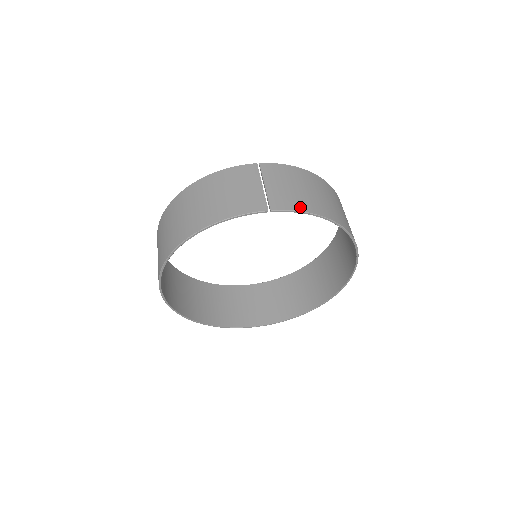
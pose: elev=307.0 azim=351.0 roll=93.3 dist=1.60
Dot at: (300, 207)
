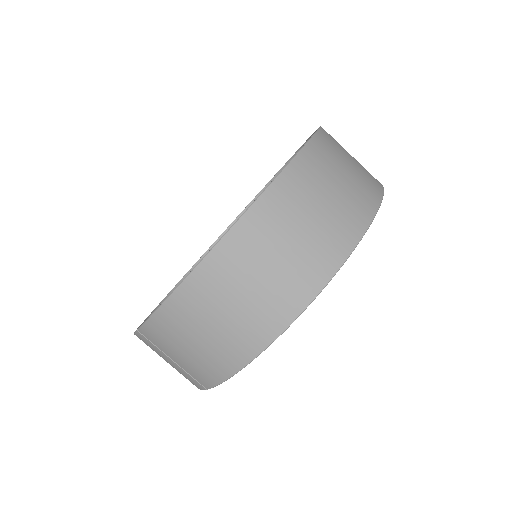
Dot at: (219, 376)
